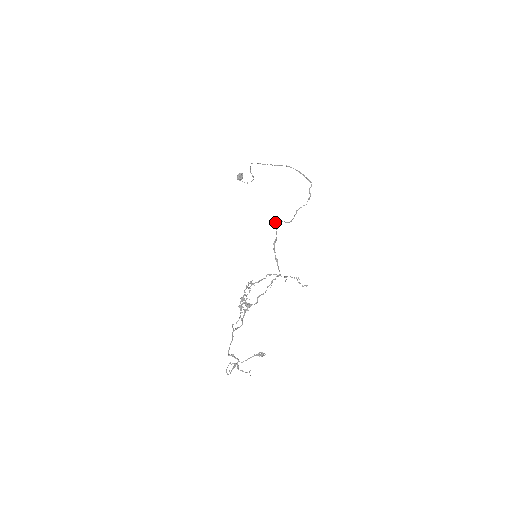
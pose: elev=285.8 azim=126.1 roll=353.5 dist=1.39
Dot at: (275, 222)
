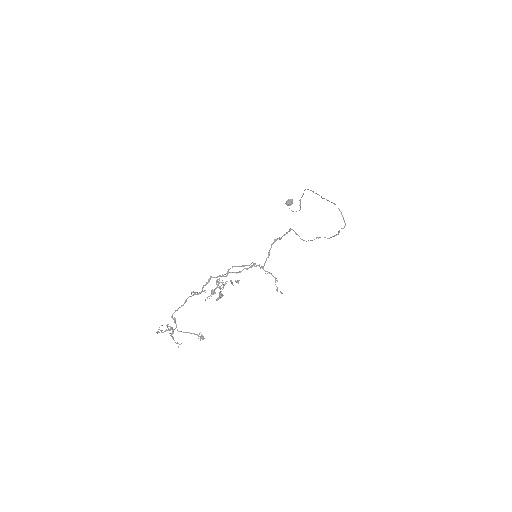
Dot at: (290, 228)
